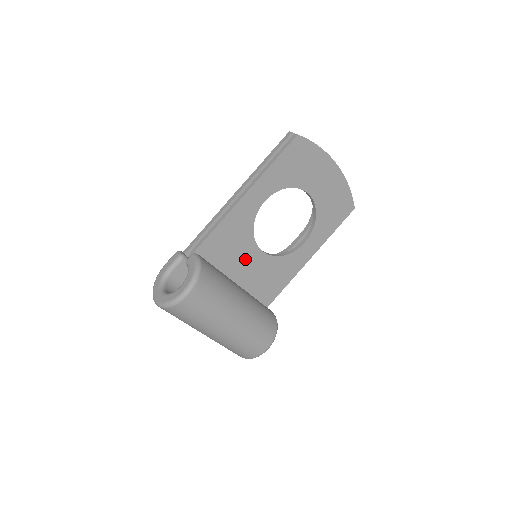
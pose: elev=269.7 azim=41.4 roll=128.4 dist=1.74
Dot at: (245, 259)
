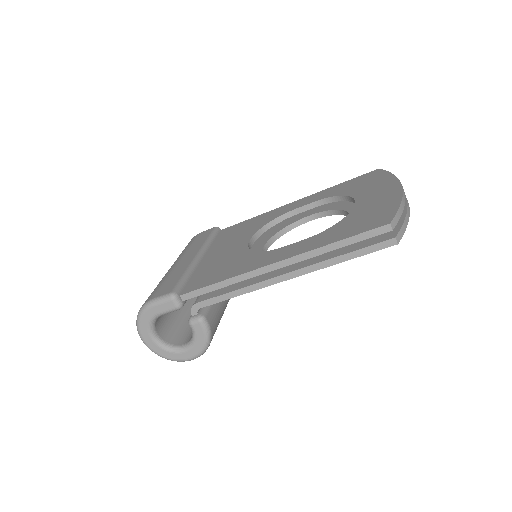
Dot at: occluded
